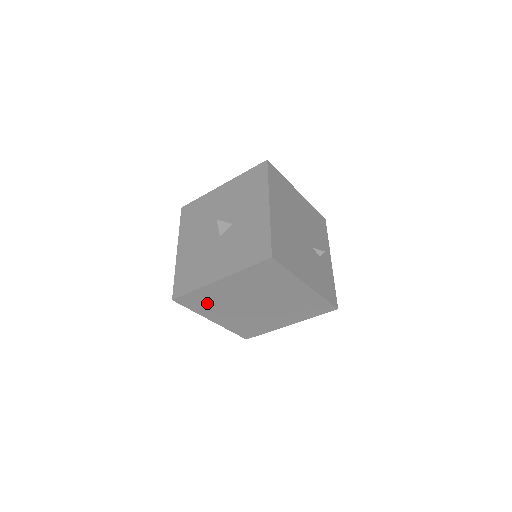
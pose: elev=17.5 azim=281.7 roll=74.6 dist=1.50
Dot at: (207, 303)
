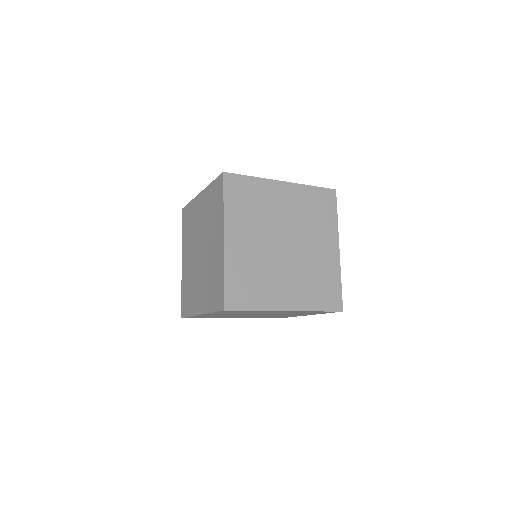
Dot at: (247, 204)
